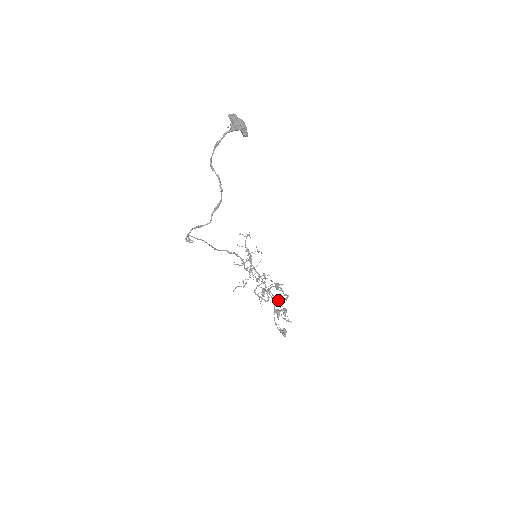
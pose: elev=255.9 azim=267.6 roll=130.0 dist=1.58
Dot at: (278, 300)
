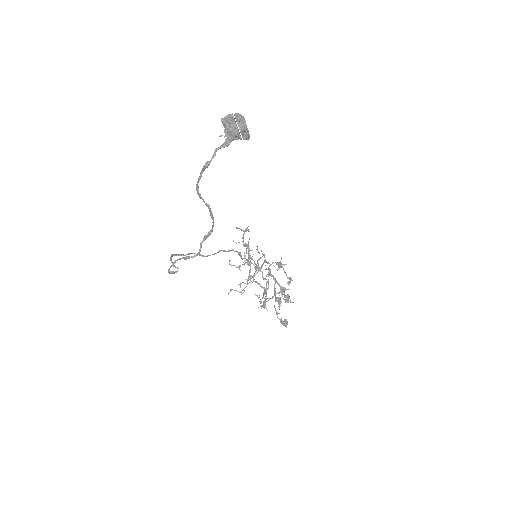
Dot at: (280, 286)
